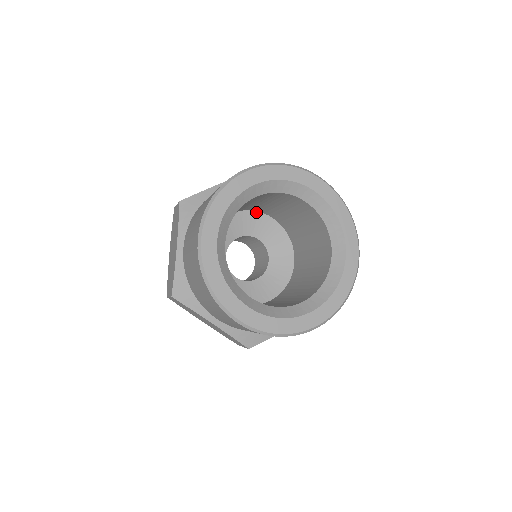
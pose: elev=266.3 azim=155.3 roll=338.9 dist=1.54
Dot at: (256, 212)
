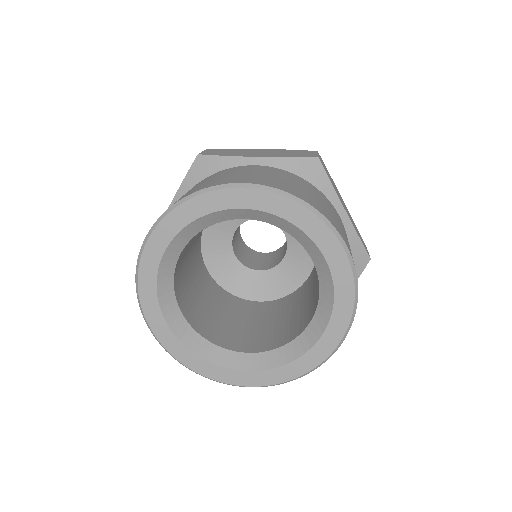
Dot at: occluded
